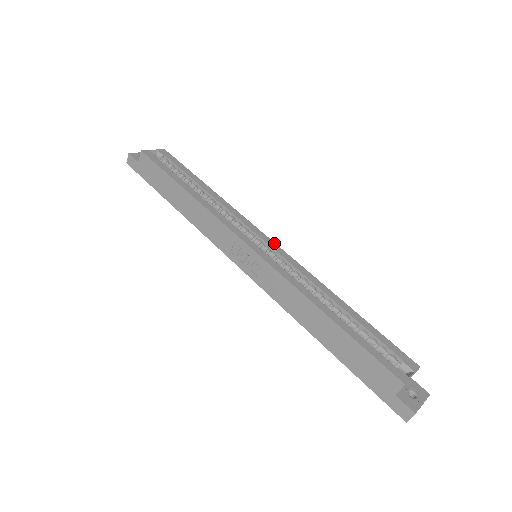
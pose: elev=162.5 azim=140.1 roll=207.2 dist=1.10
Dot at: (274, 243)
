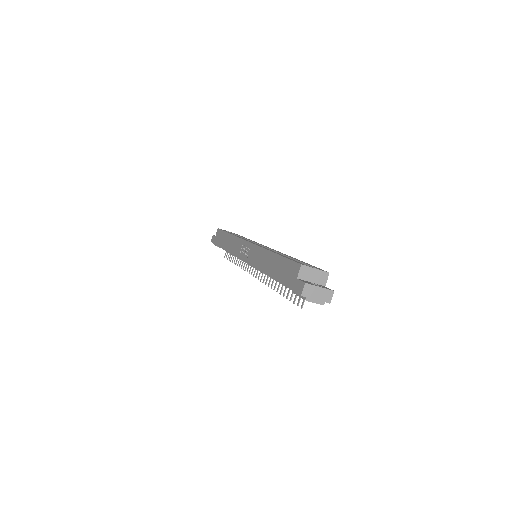
Dot at: occluded
